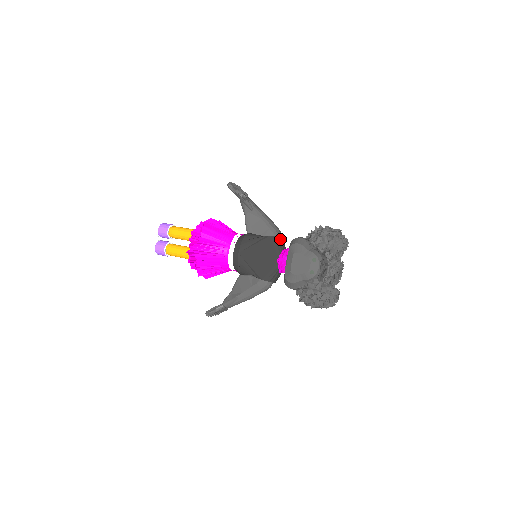
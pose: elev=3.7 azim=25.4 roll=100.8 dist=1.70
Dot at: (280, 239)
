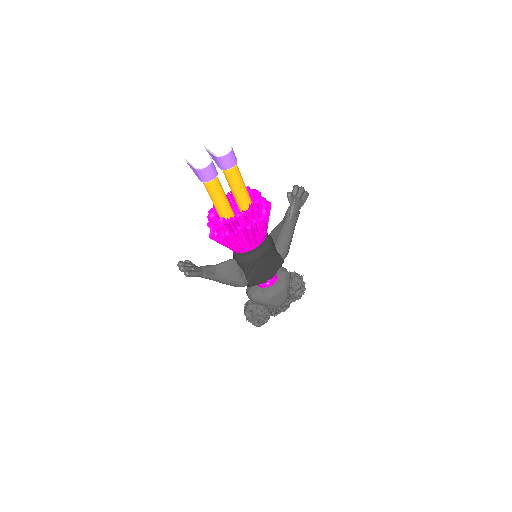
Dot at: occluded
